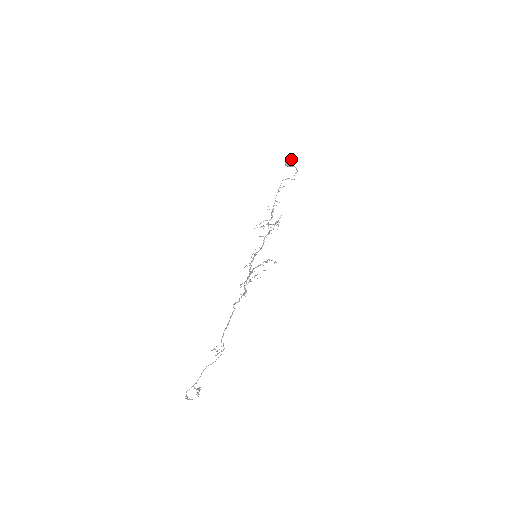
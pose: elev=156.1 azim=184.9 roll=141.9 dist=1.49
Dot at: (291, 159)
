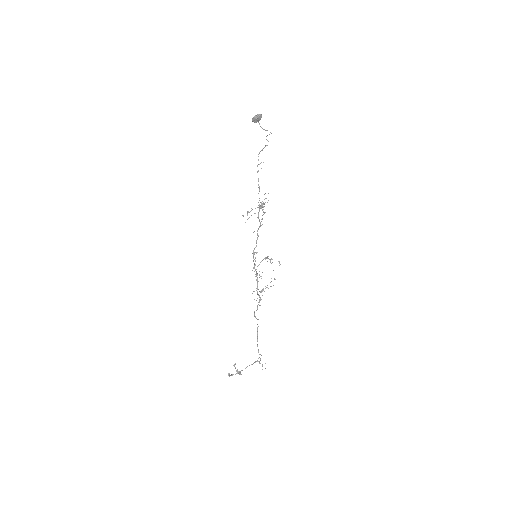
Dot at: (260, 116)
